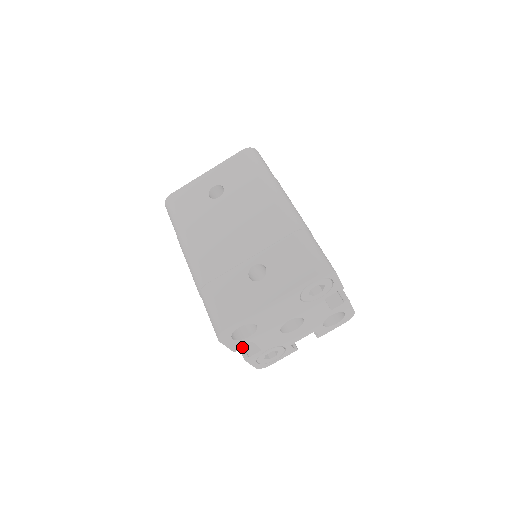
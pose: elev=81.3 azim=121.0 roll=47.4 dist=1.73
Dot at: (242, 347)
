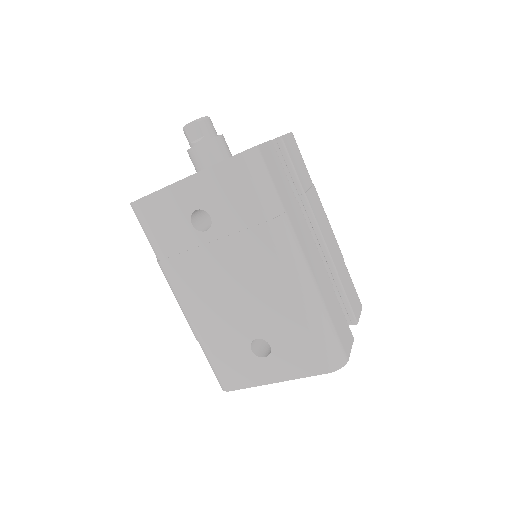
Dot at: occluded
